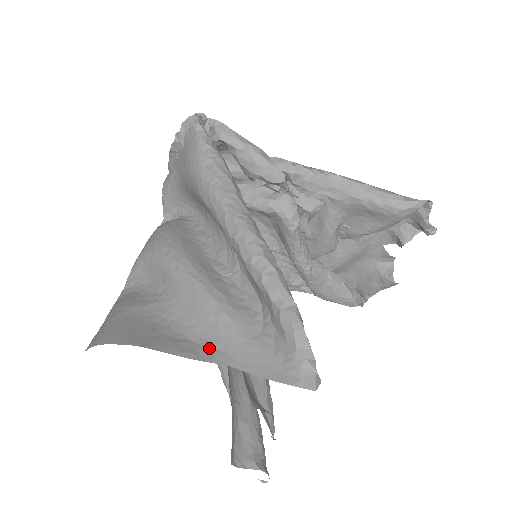
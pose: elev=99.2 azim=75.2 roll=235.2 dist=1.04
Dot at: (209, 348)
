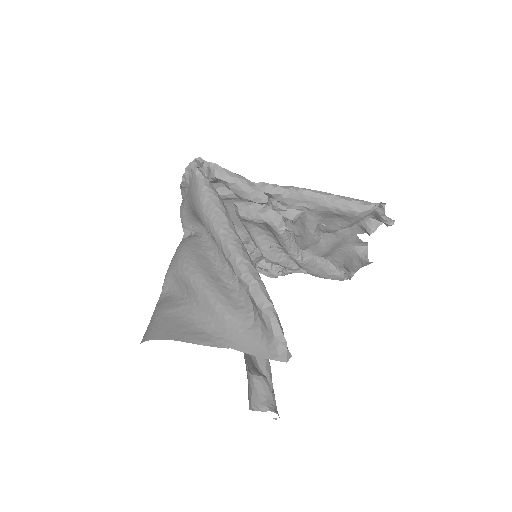
Dot at: (220, 337)
